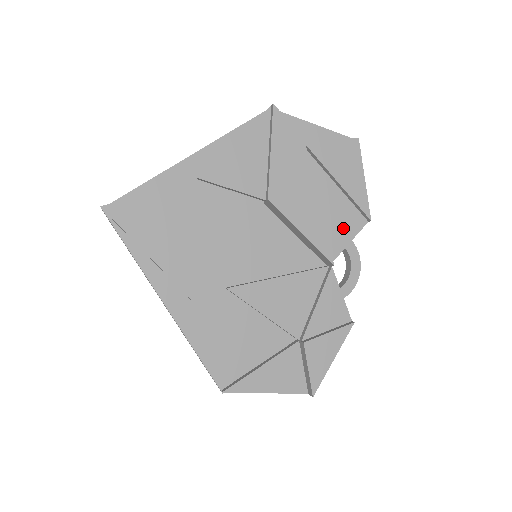
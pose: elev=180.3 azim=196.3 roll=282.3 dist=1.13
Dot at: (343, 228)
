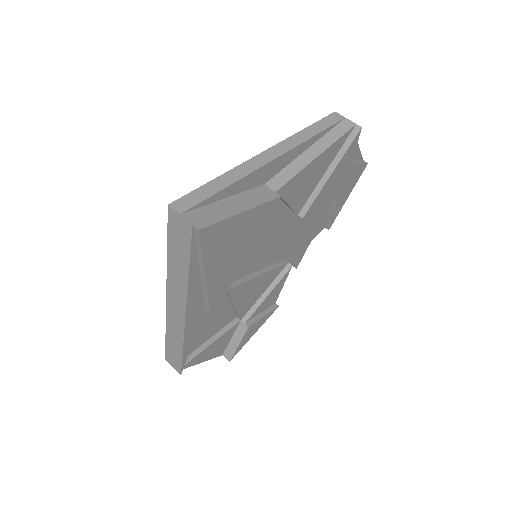
Dot at: occluded
